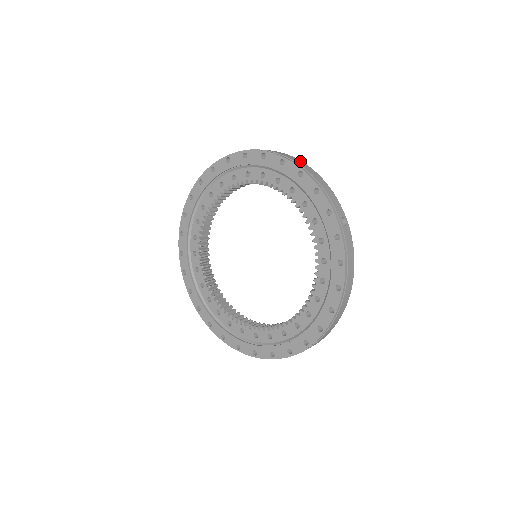
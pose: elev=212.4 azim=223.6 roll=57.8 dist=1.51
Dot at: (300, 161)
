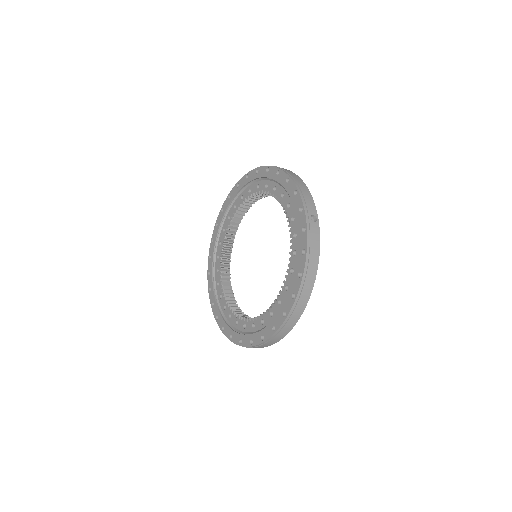
Dot at: (293, 173)
